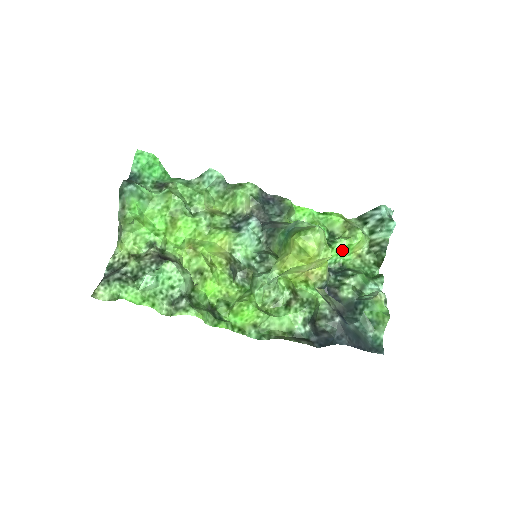
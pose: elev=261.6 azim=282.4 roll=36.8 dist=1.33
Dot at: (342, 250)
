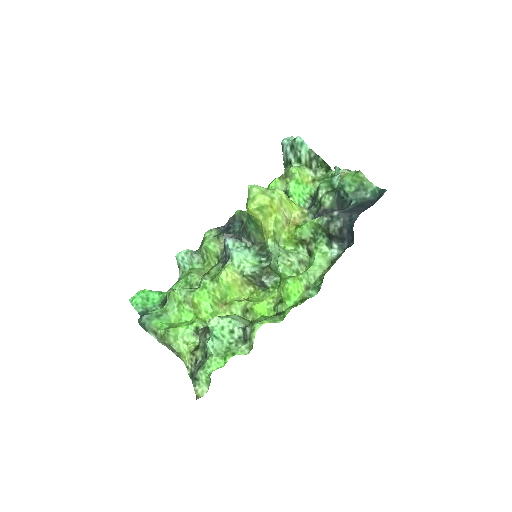
Dot at: (297, 190)
